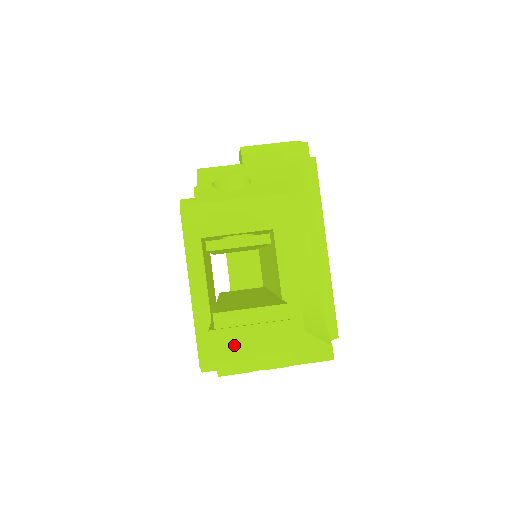
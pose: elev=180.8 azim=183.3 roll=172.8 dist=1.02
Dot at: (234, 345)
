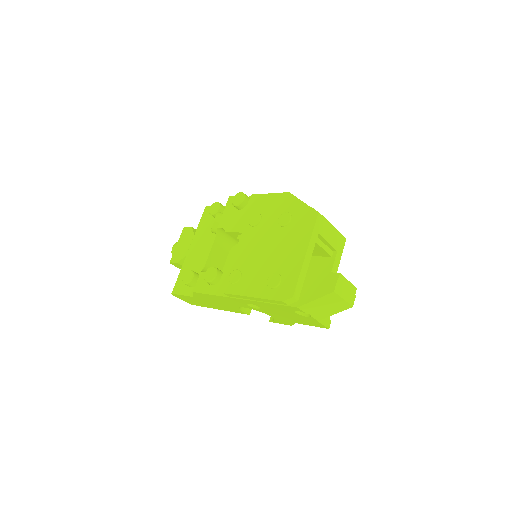
Dot at: (341, 293)
